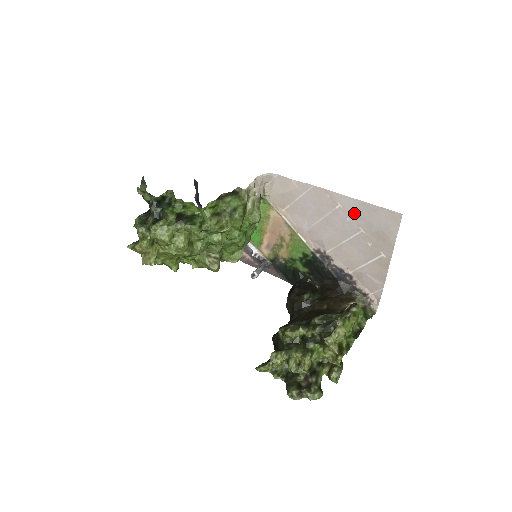
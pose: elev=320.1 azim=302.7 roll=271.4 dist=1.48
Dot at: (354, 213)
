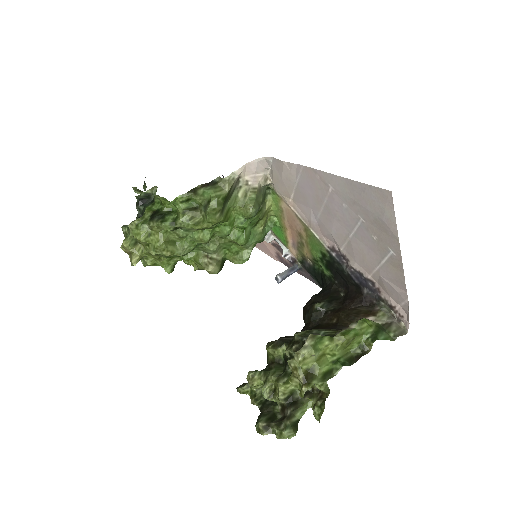
Dot at: (346, 196)
